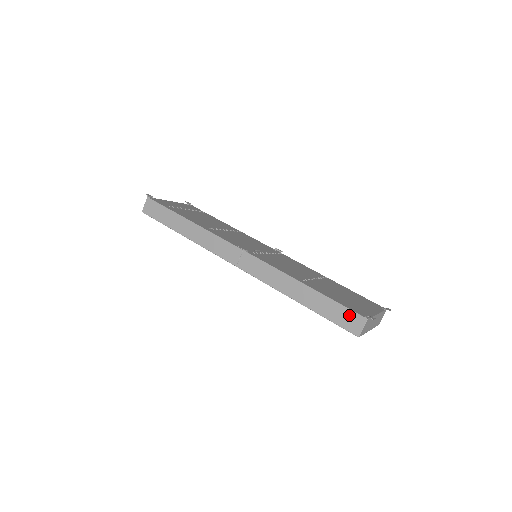
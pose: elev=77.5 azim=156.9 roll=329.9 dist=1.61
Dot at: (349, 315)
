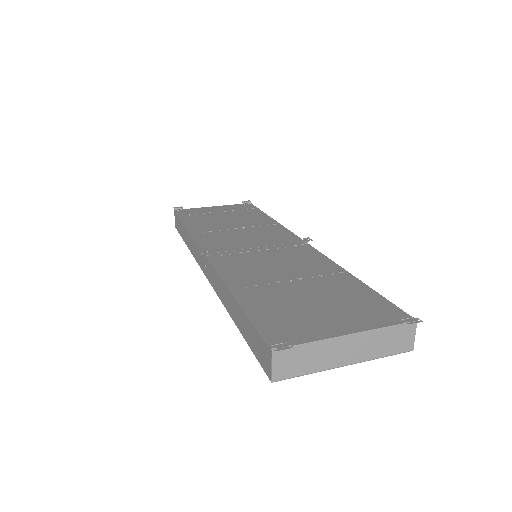
Dot at: (260, 342)
